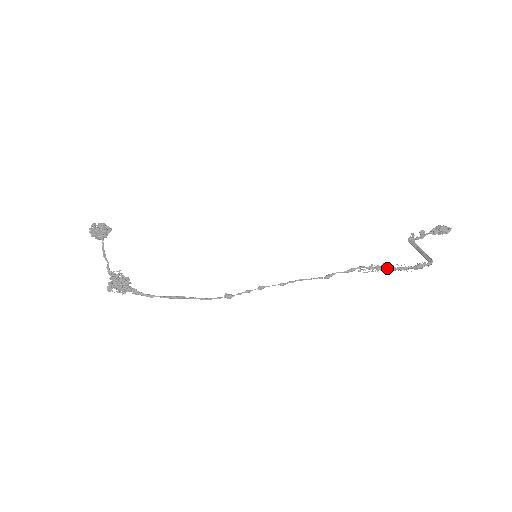
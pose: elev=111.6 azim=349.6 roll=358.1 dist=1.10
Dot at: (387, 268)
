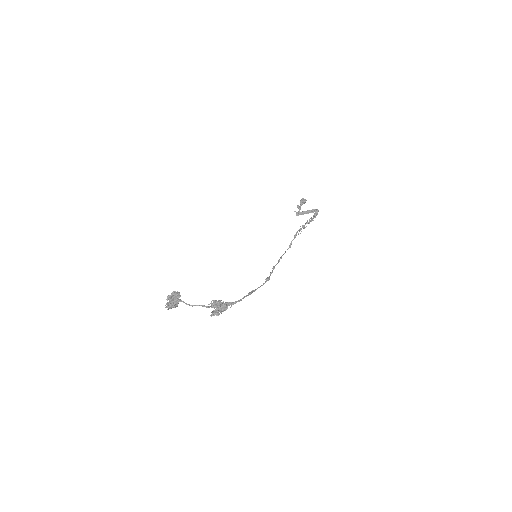
Dot at: occluded
